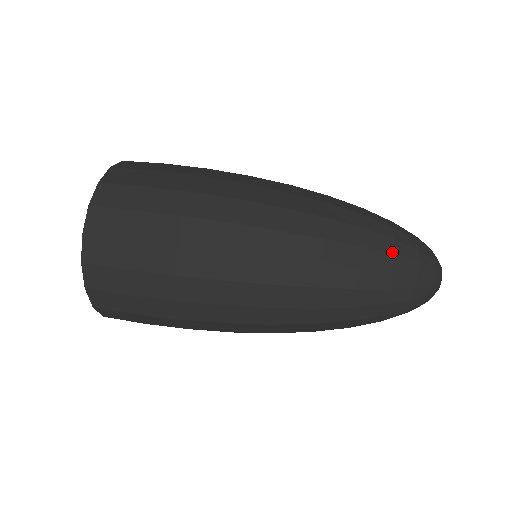
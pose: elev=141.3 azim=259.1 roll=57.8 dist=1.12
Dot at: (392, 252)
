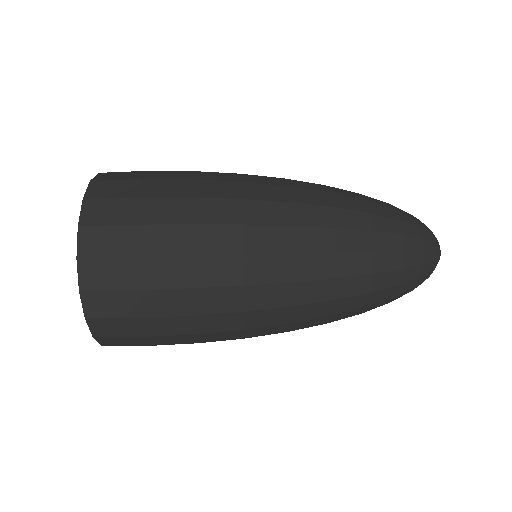
Dot at: (399, 233)
